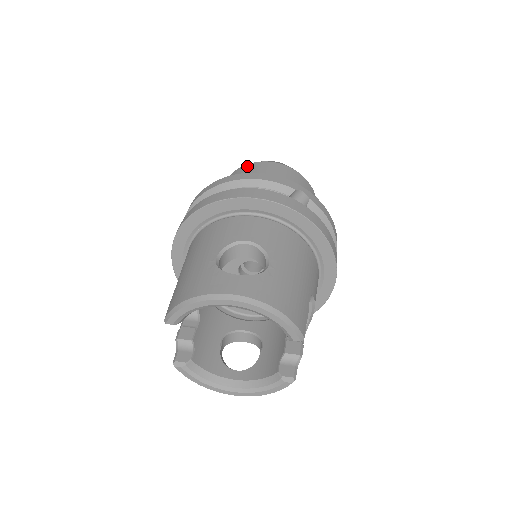
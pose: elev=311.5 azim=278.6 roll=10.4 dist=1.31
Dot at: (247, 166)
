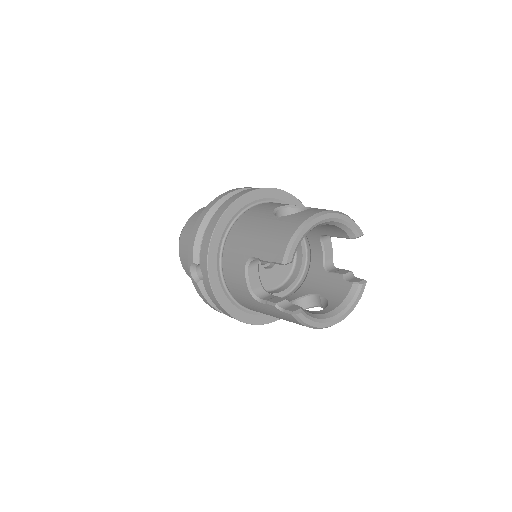
Dot at: (196, 213)
